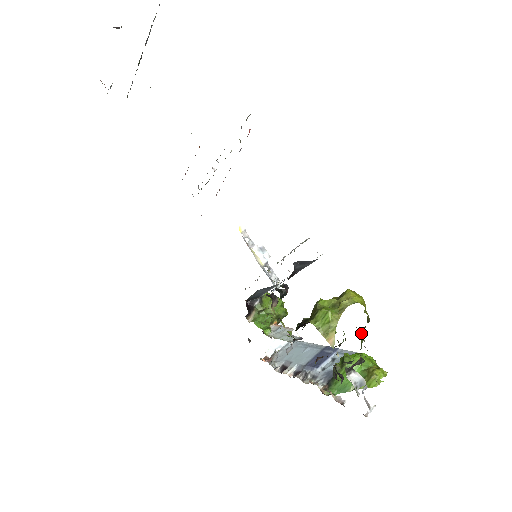
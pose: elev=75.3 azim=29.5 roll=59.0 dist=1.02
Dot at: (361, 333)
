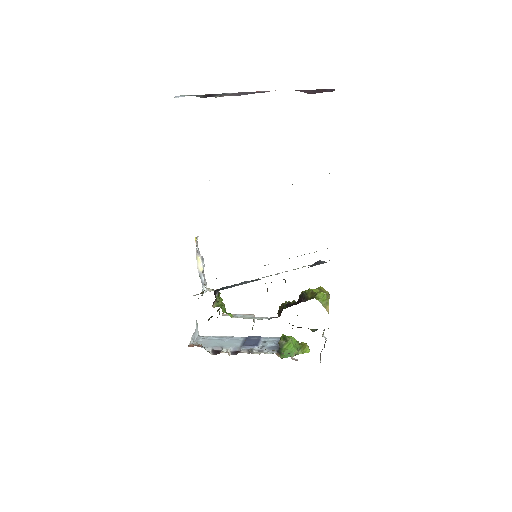
Dot at: occluded
